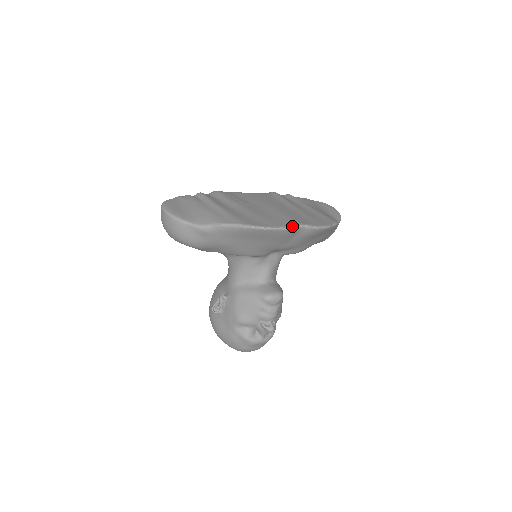
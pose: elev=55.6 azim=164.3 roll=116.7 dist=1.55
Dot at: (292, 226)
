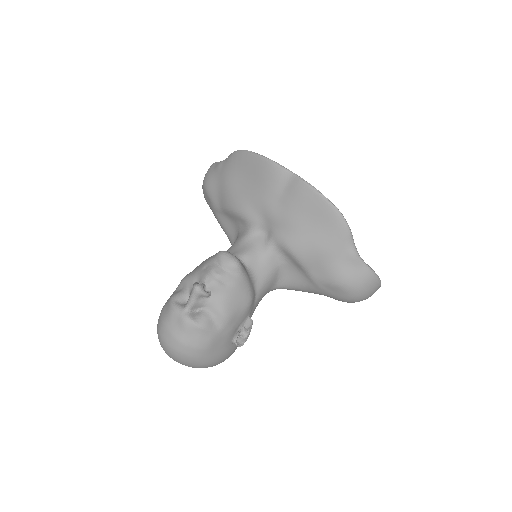
Dot at: (283, 166)
